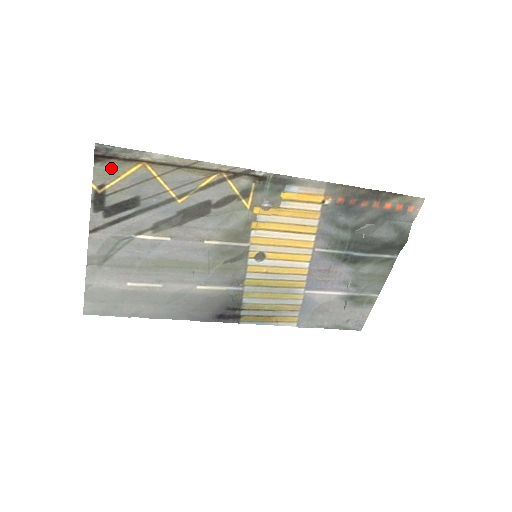
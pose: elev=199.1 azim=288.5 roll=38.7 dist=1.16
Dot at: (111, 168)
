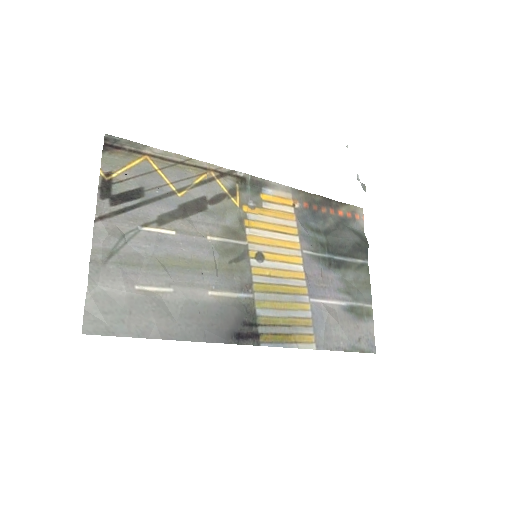
Dot at: (118, 158)
